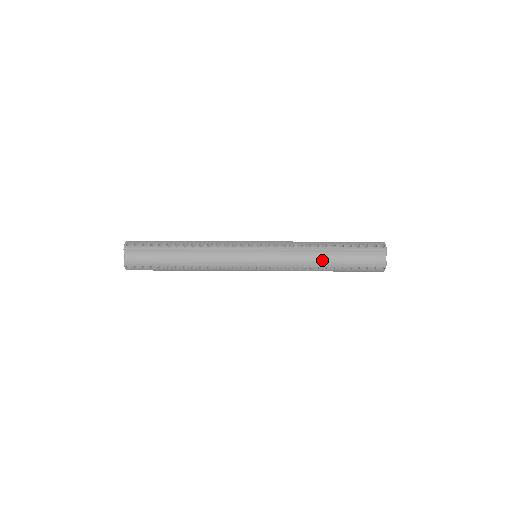
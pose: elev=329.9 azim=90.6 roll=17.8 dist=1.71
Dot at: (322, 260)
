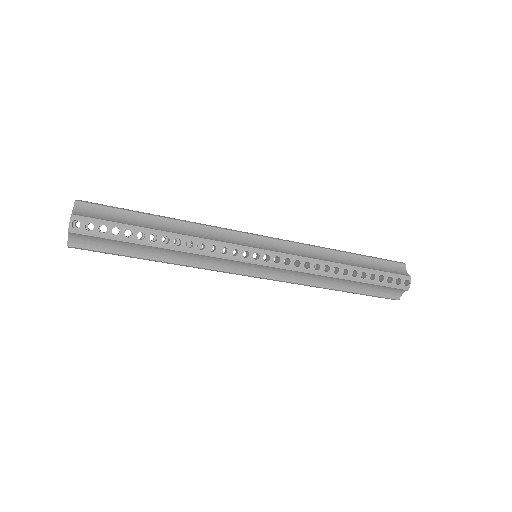
Dot at: (341, 261)
